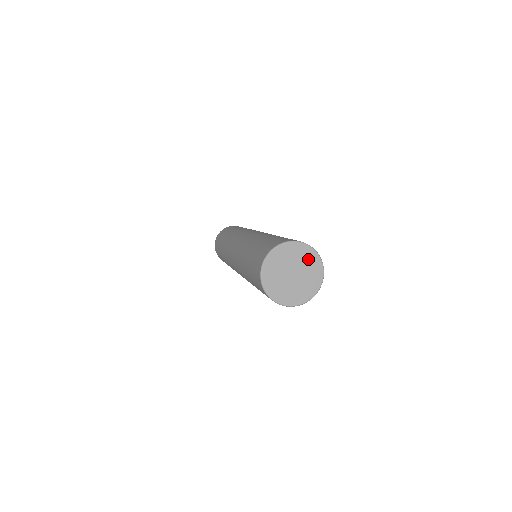
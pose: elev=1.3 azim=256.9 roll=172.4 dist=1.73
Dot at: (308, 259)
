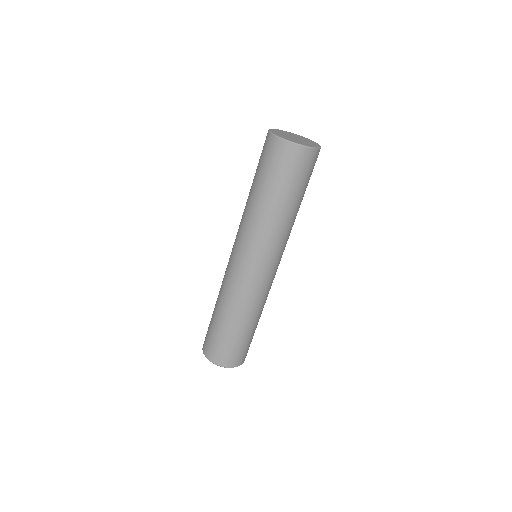
Dot at: (302, 138)
